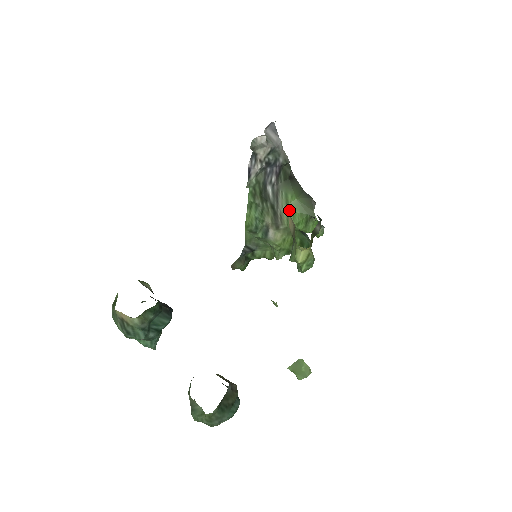
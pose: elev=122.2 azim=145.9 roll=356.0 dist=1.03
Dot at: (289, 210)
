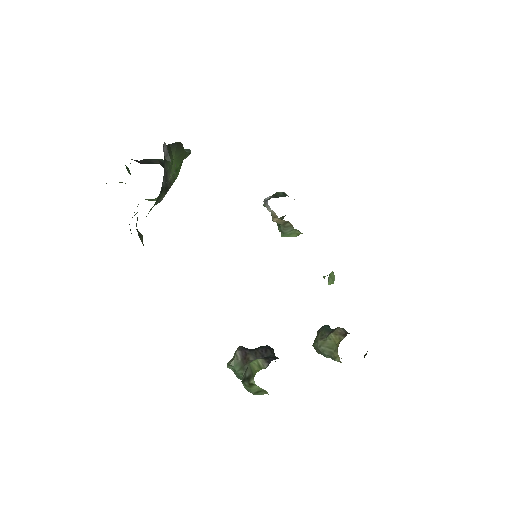
Dot at: (173, 173)
